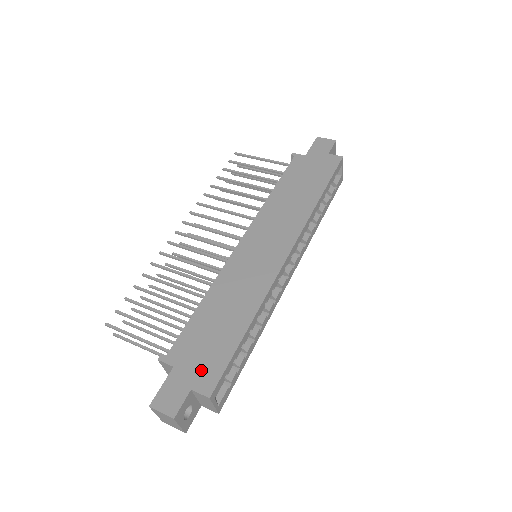
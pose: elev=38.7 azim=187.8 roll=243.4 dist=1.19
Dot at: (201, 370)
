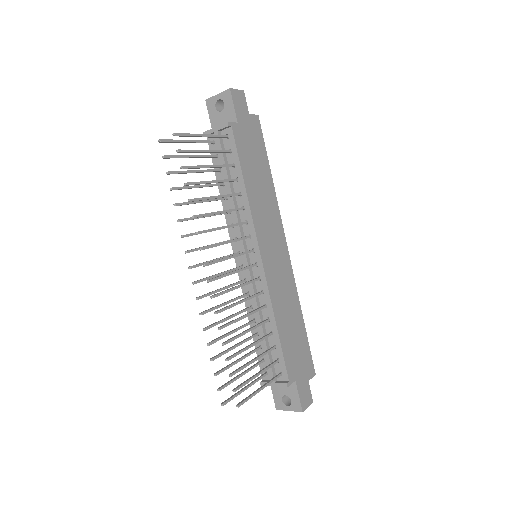
Dot at: (305, 367)
